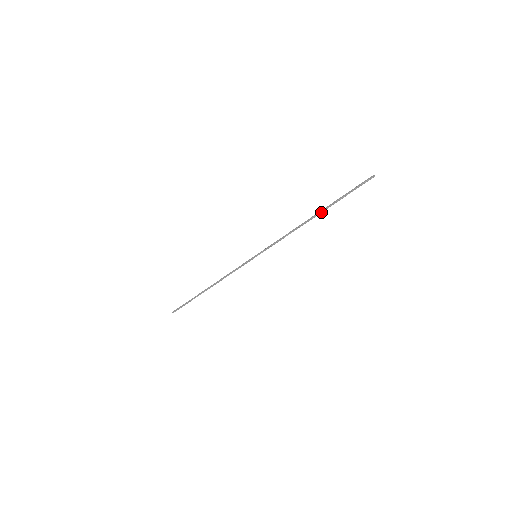
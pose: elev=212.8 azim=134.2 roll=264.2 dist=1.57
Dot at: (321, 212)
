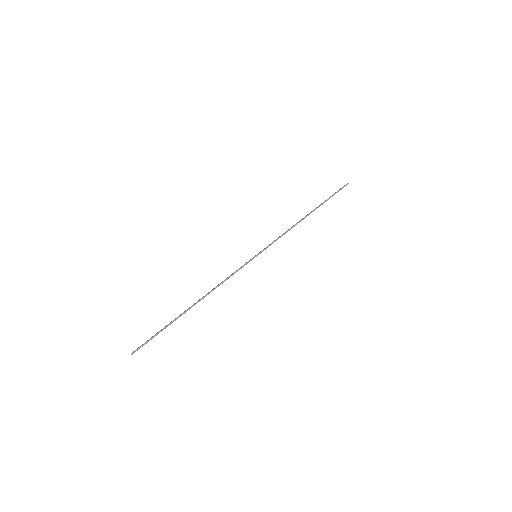
Dot at: (314, 210)
